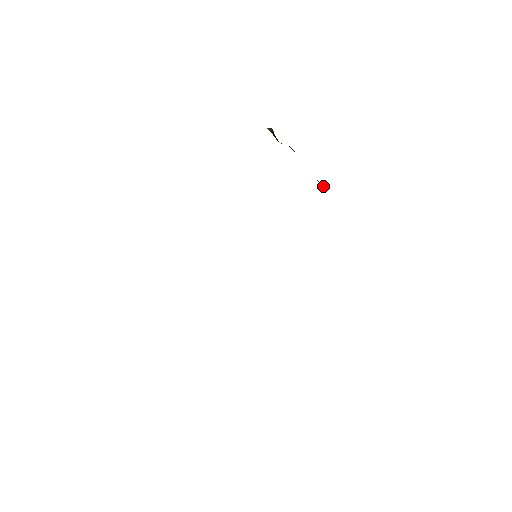
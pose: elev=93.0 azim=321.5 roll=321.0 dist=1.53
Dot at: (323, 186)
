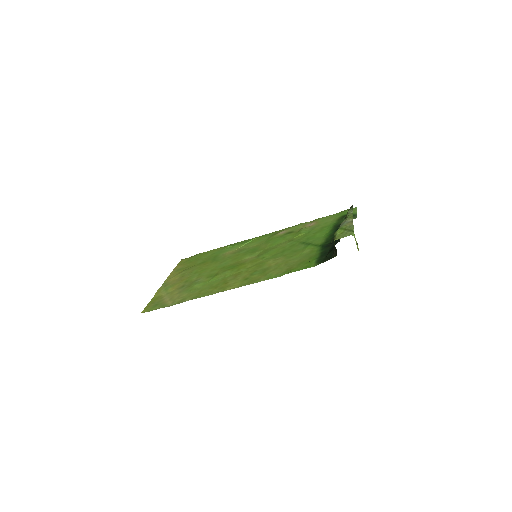
Dot at: (339, 226)
